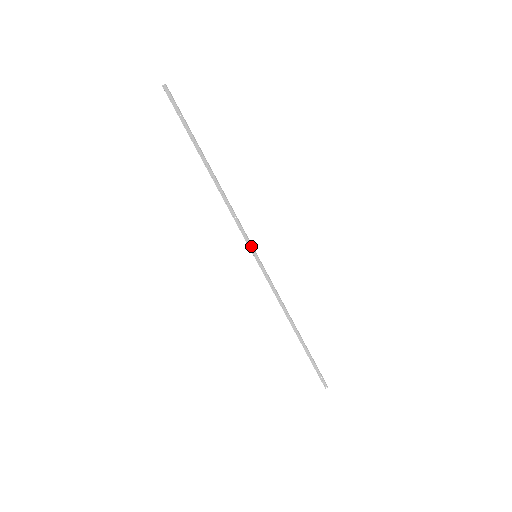
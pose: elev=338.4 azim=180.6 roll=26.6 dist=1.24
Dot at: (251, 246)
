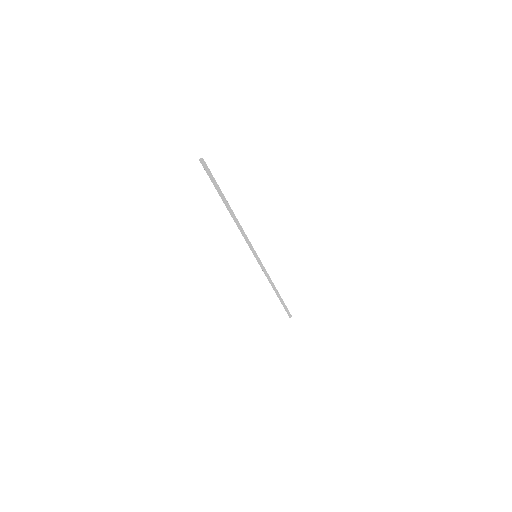
Dot at: (254, 251)
